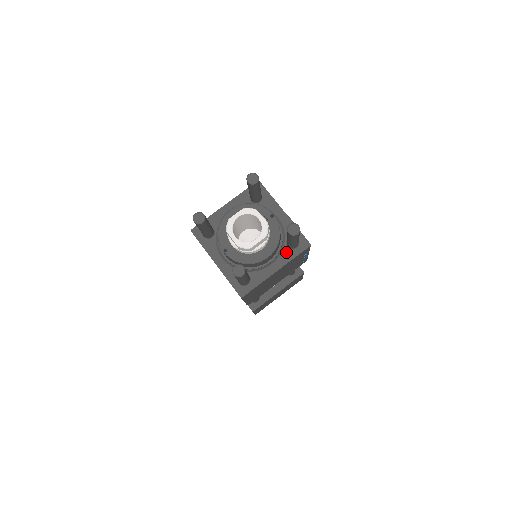
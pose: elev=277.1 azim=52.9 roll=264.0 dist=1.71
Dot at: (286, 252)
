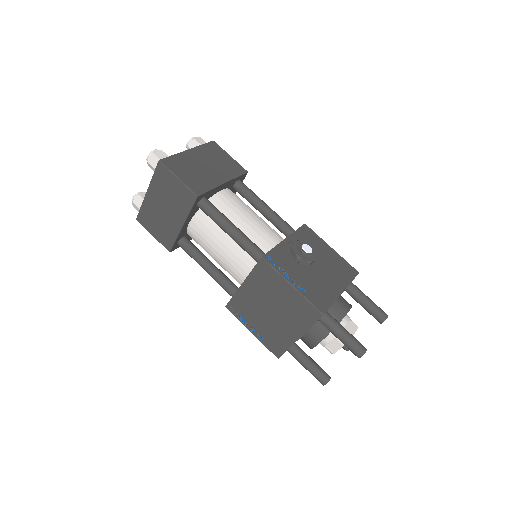
Dot at: occluded
